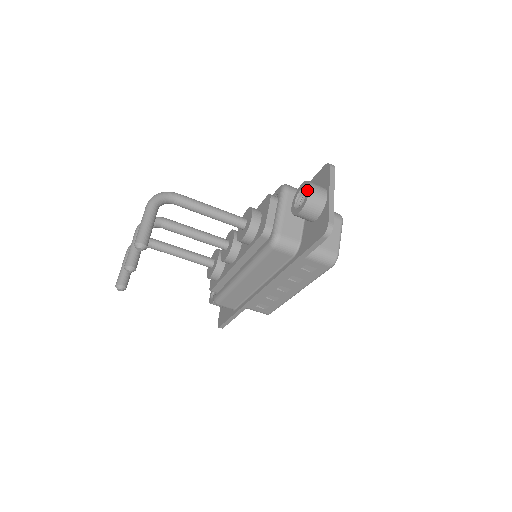
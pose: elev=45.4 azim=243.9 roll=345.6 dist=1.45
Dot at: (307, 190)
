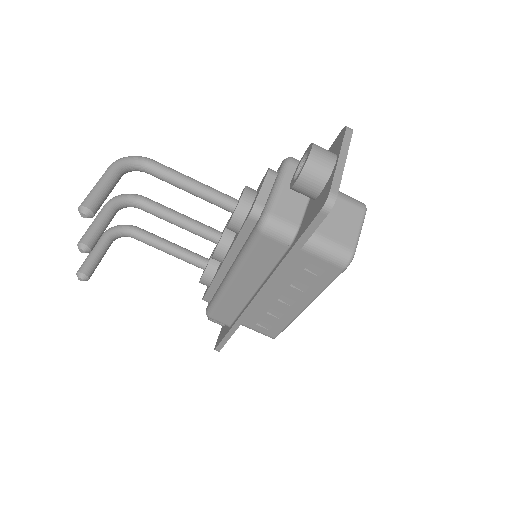
Dot at: (308, 152)
